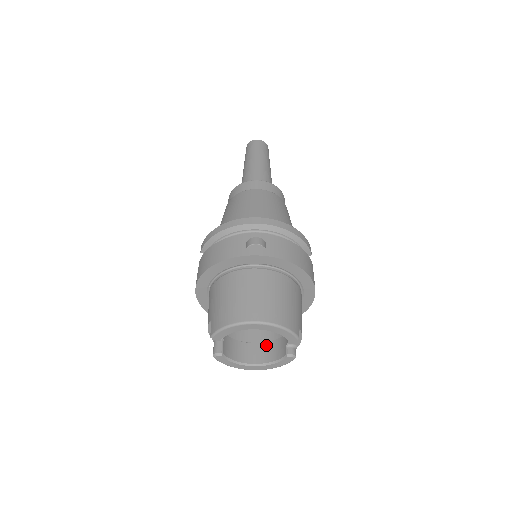
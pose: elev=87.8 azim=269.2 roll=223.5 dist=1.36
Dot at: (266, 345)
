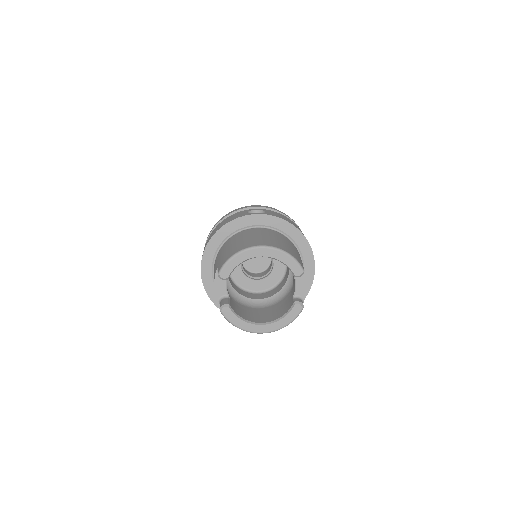
Dot at: (272, 311)
